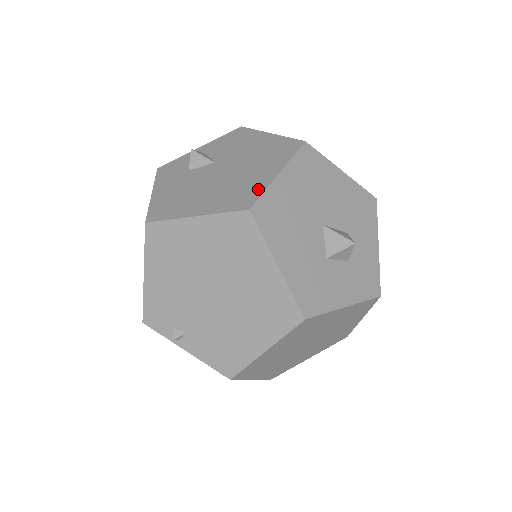
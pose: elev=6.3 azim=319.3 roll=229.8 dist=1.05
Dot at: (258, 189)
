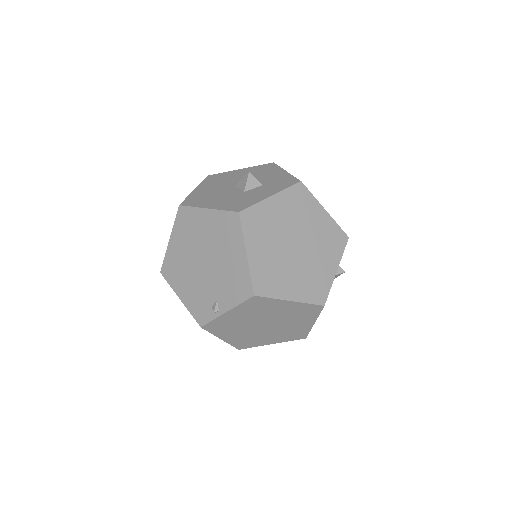
Dot at: occluded
